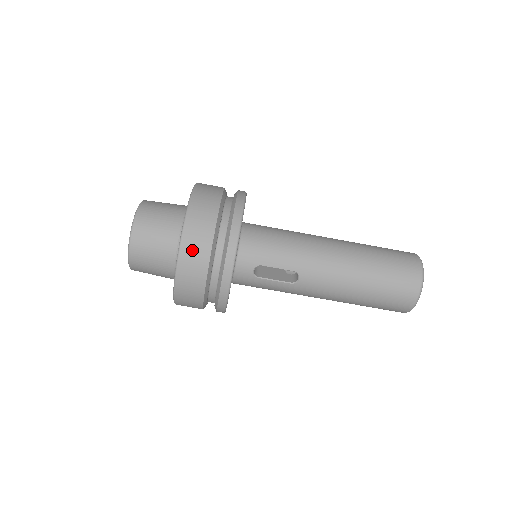
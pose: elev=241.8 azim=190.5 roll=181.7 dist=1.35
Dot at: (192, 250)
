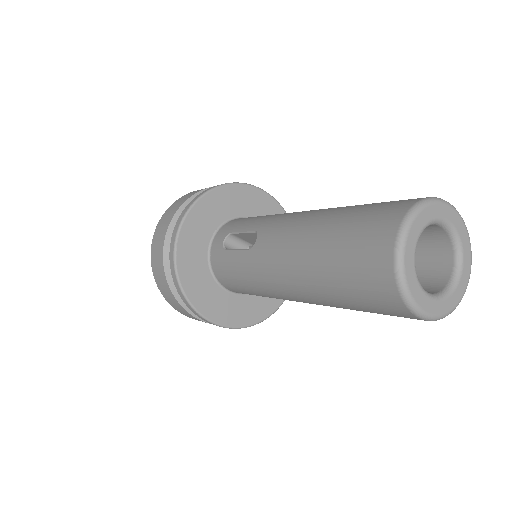
Dot at: (176, 204)
